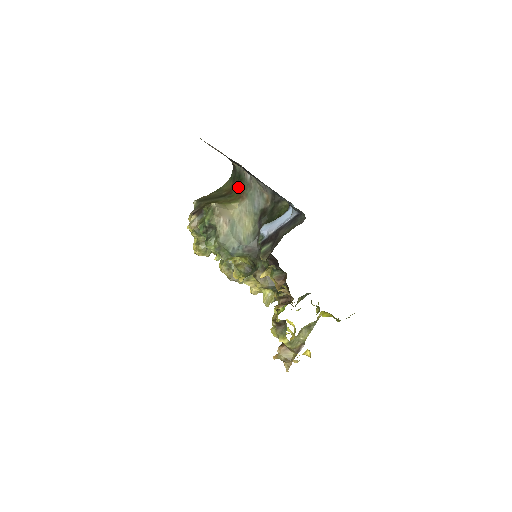
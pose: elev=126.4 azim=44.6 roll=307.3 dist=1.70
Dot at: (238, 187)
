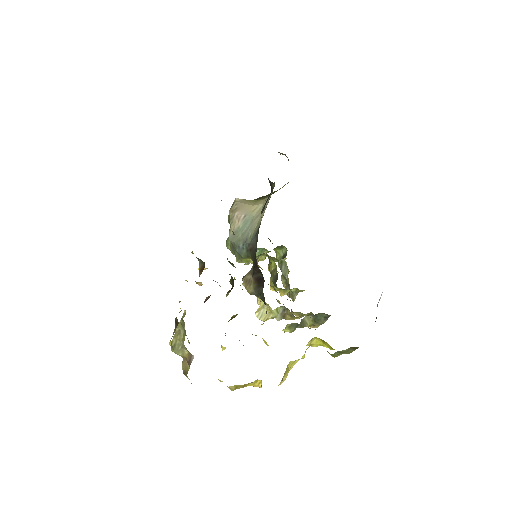
Dot at: occluded
